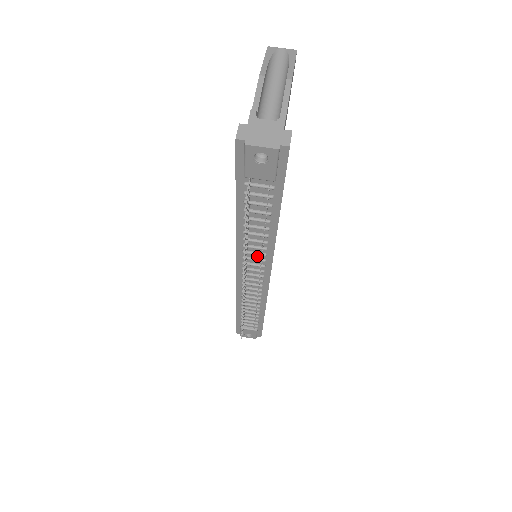
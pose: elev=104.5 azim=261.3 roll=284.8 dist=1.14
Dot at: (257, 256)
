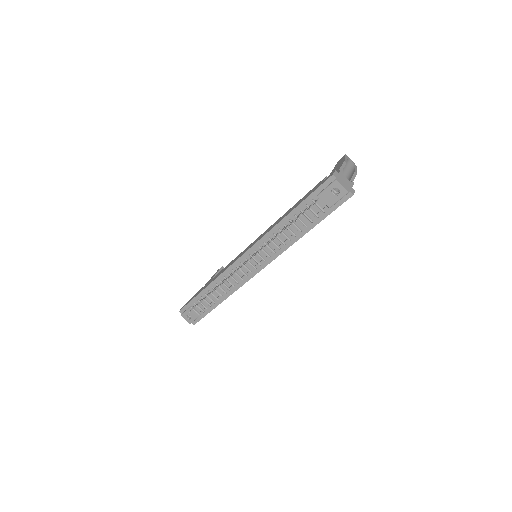
Dot at: (268, 251)
